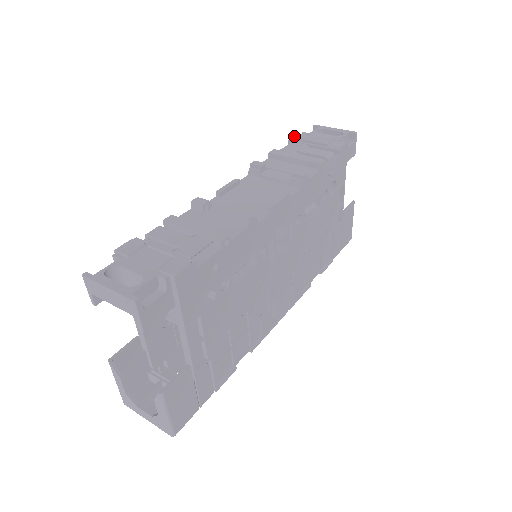
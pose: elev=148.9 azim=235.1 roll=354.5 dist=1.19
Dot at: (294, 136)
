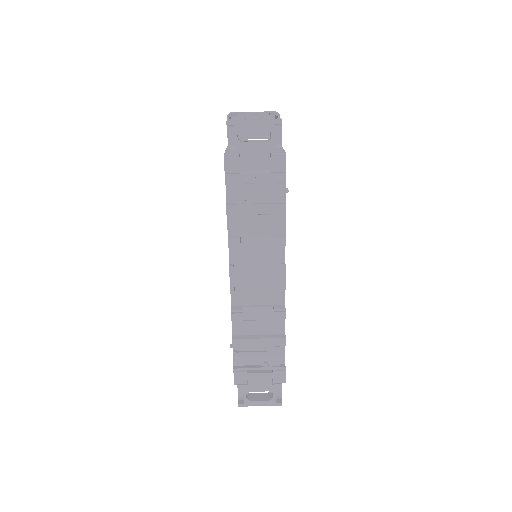
Dot at: (226, 167)
